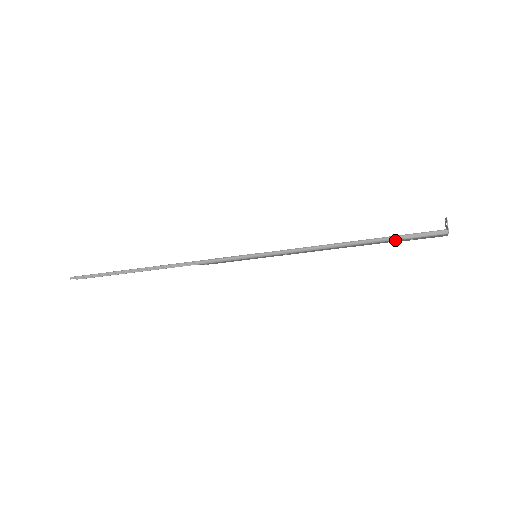
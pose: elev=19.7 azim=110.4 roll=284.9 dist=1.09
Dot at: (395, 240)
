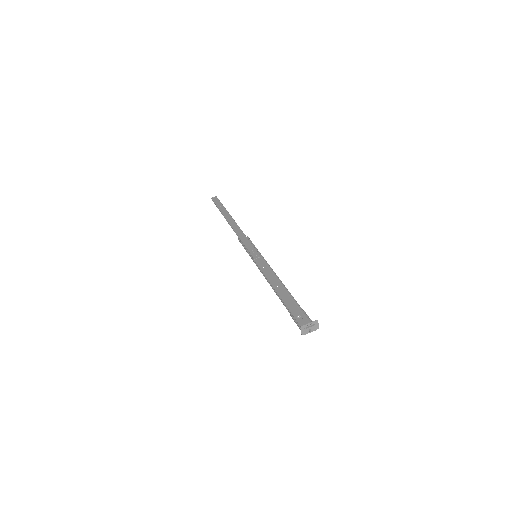
Dot at: (291, 311)
